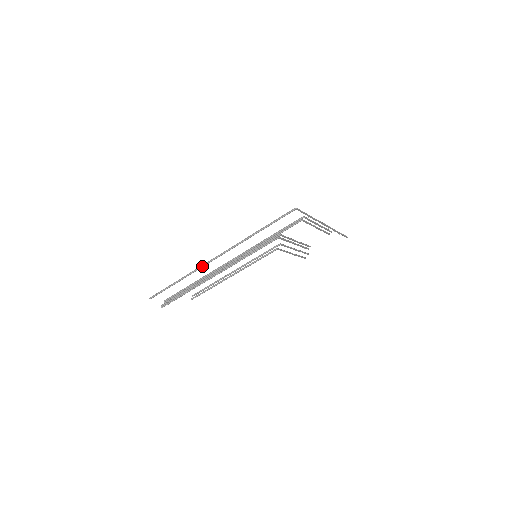
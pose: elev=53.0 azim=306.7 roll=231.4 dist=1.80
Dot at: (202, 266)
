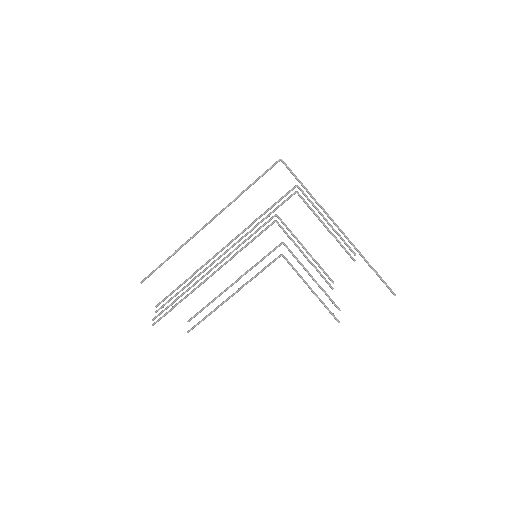
Dot at: (193, 236)
